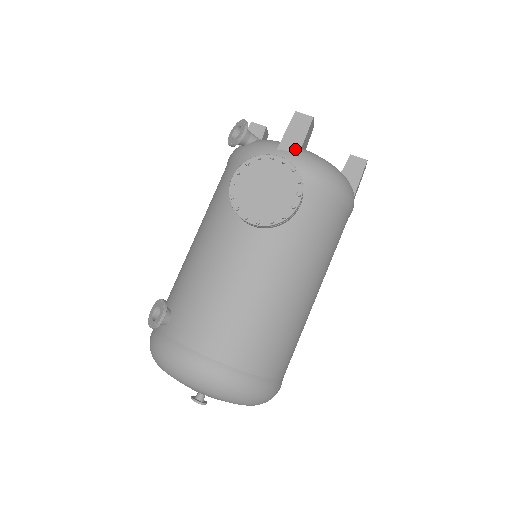
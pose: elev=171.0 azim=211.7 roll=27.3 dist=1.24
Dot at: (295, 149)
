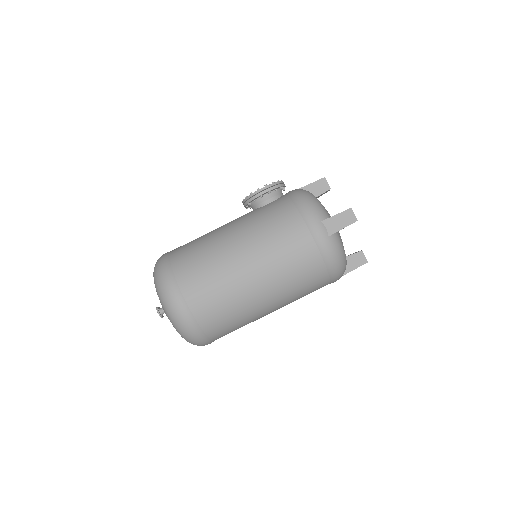
Dot at: (301, 188)
